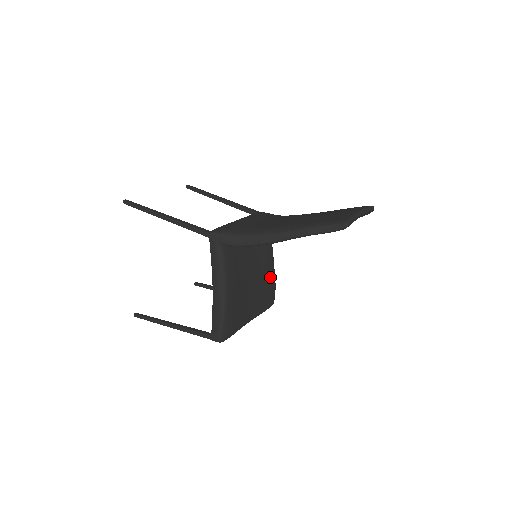
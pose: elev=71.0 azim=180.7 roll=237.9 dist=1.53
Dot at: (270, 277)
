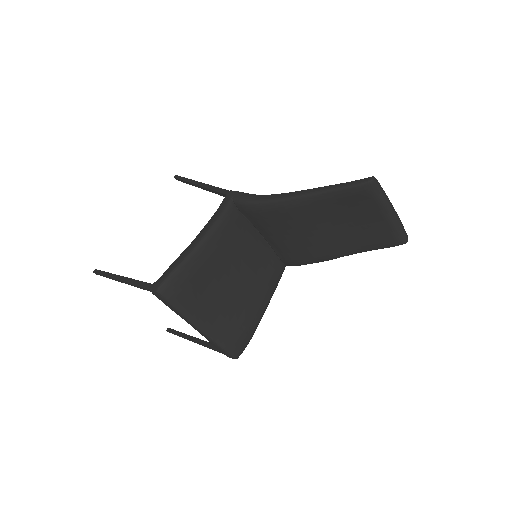
Dot at: (254, 313)
